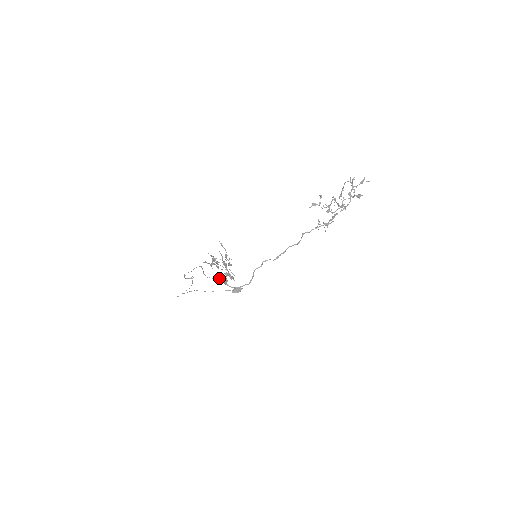
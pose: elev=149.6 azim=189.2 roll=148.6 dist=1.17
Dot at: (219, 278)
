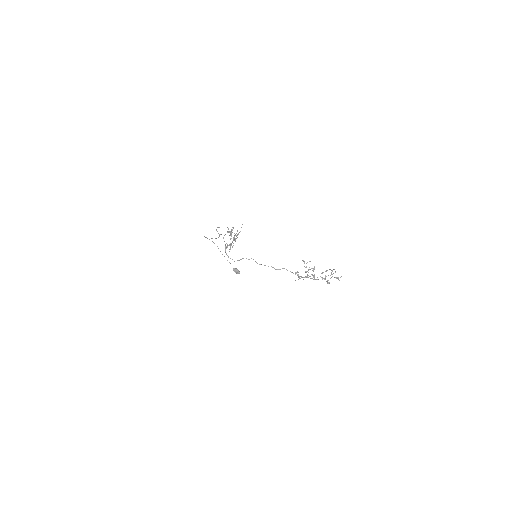
Dot at: occluded
